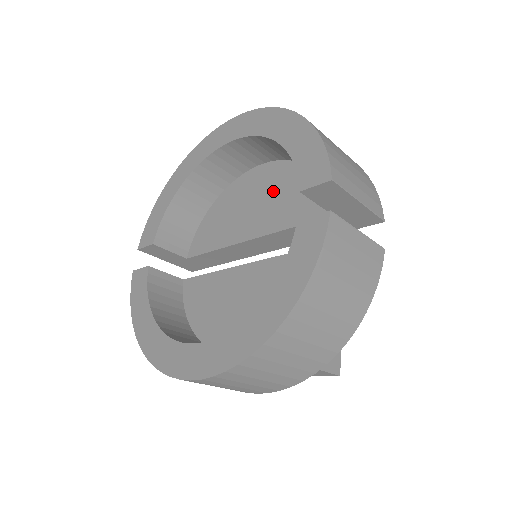
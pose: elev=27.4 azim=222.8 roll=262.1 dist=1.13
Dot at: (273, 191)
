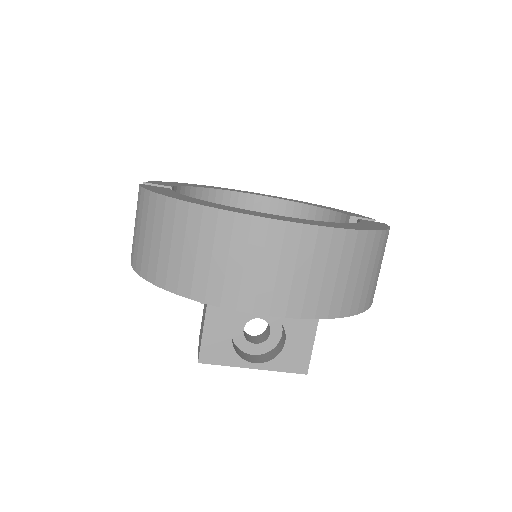
Dot at: occluded
